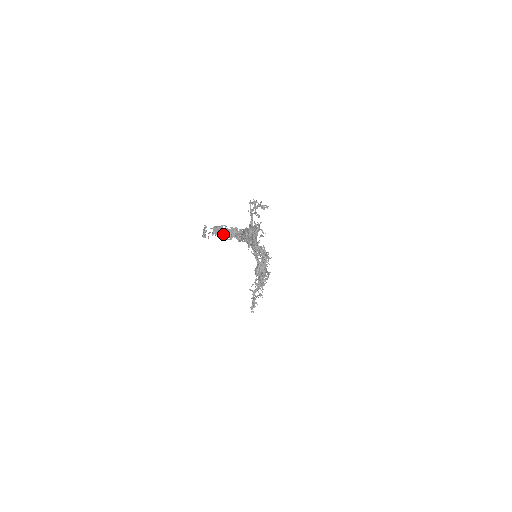
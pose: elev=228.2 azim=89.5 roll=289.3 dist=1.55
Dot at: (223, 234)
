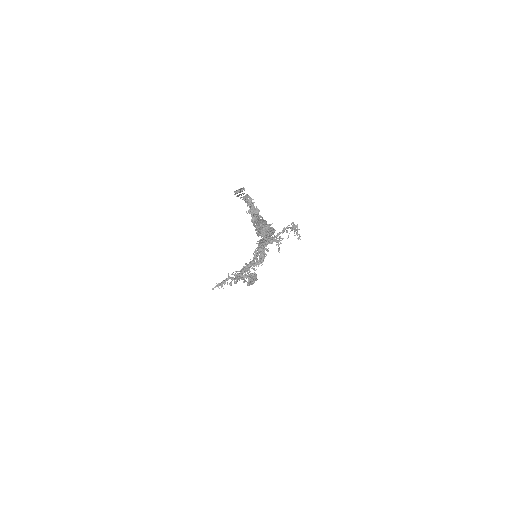
Dot at: (247, 204)
